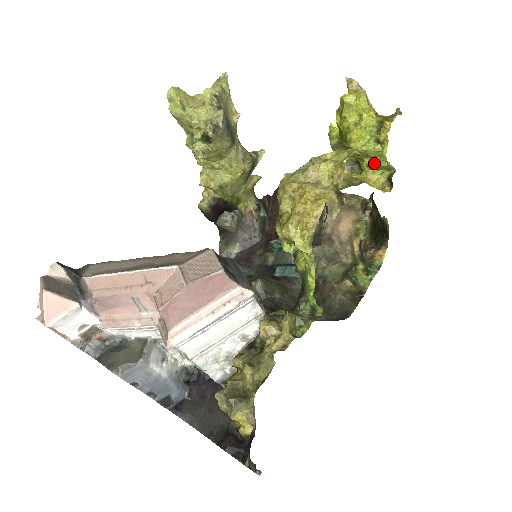
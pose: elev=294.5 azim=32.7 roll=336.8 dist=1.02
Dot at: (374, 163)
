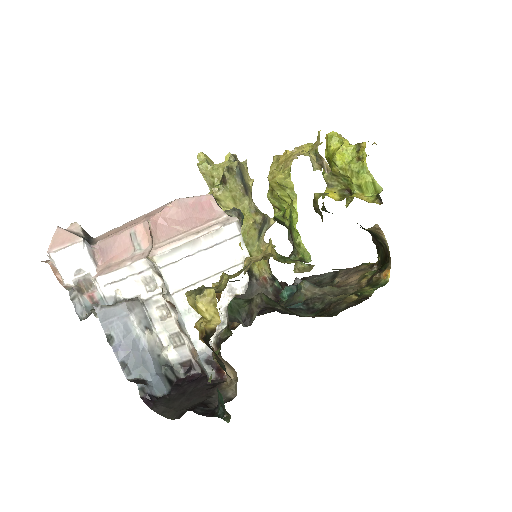
Dot at: (360, 179)
